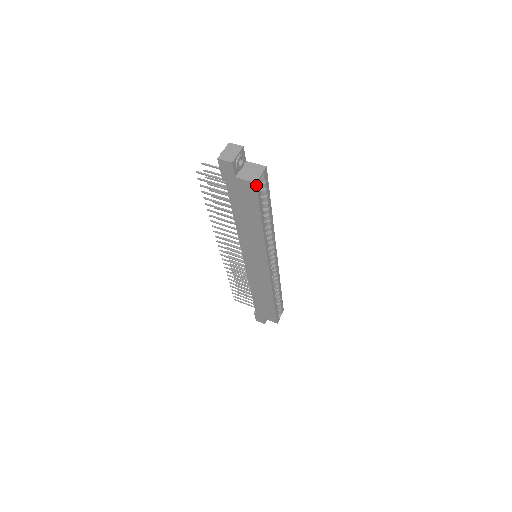
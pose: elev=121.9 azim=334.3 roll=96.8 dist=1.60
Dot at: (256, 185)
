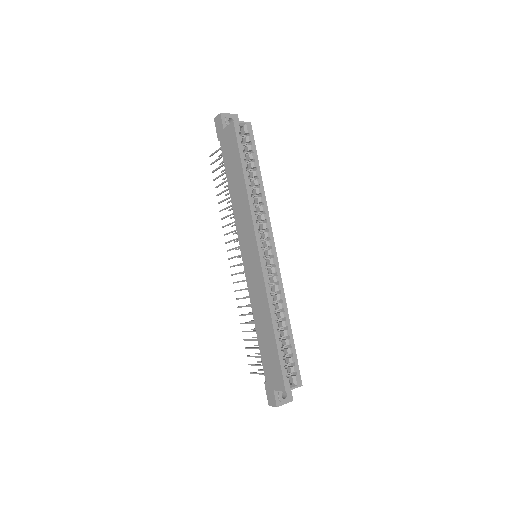
Dot at: (234, 124)
